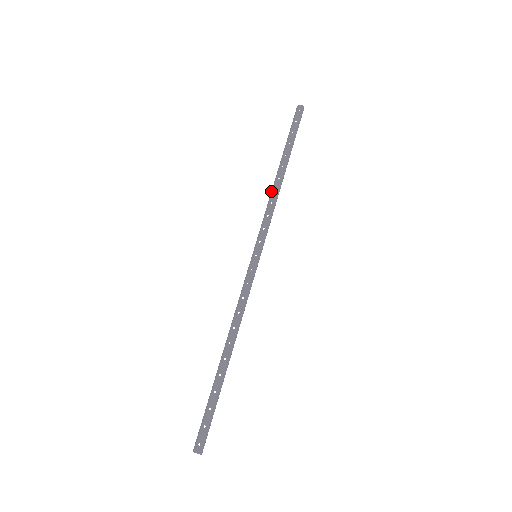
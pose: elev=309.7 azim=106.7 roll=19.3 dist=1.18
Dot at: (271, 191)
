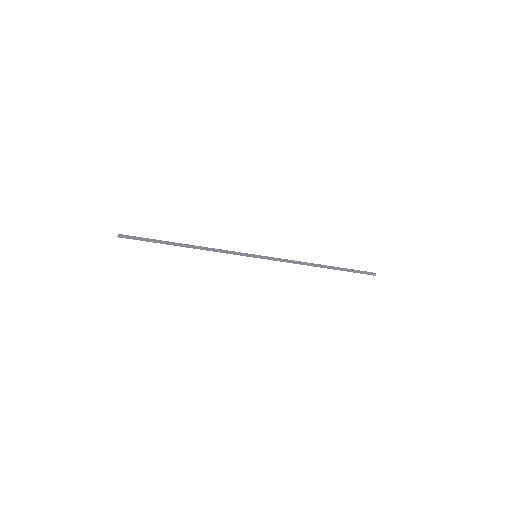
Dot at: occluded
